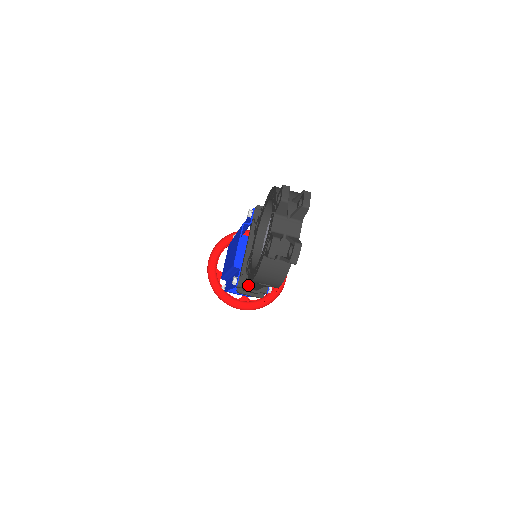
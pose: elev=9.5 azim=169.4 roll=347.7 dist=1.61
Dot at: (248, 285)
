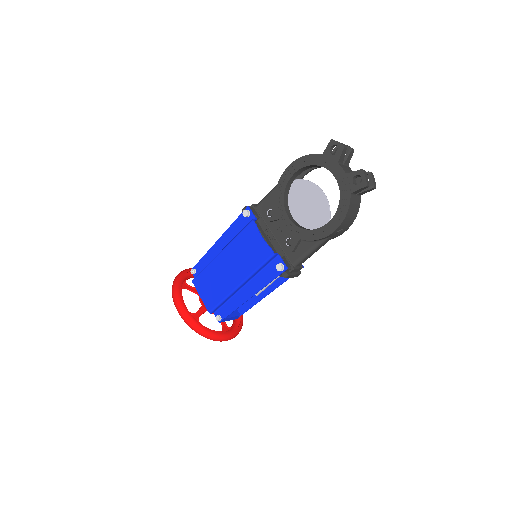
Dot at: (300, 259)
